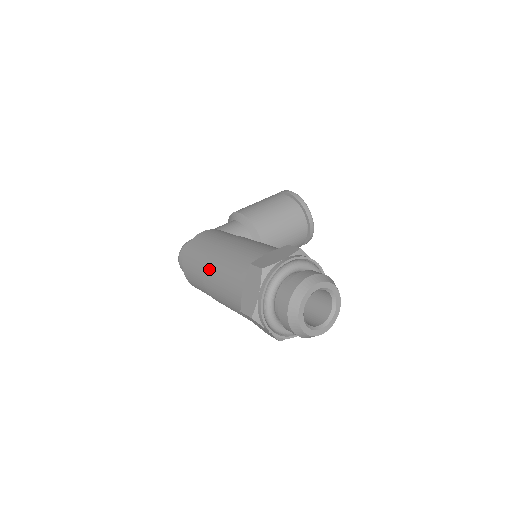
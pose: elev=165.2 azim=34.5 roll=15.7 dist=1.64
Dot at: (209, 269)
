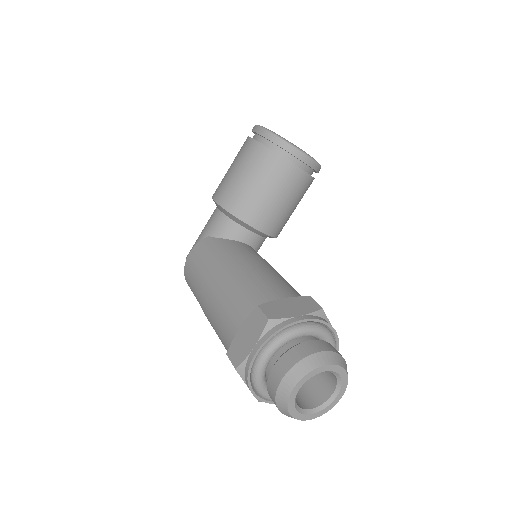
Dot at: occluded
